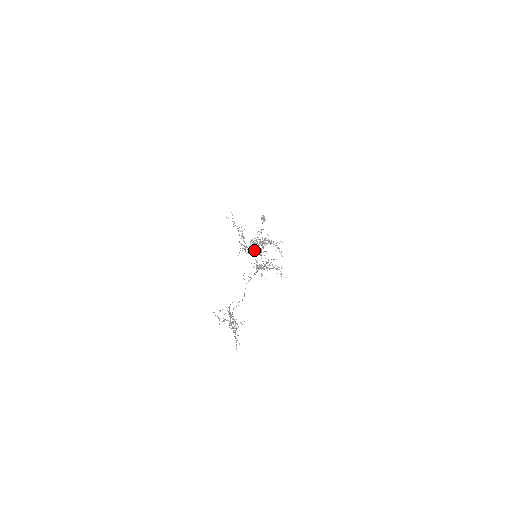
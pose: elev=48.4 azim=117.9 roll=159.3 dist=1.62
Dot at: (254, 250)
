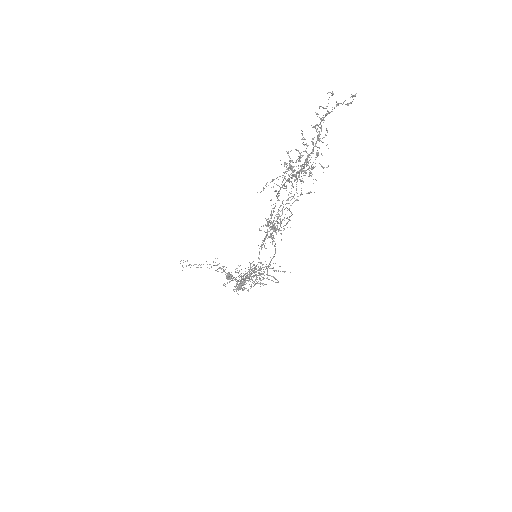
Dot at: occluded
